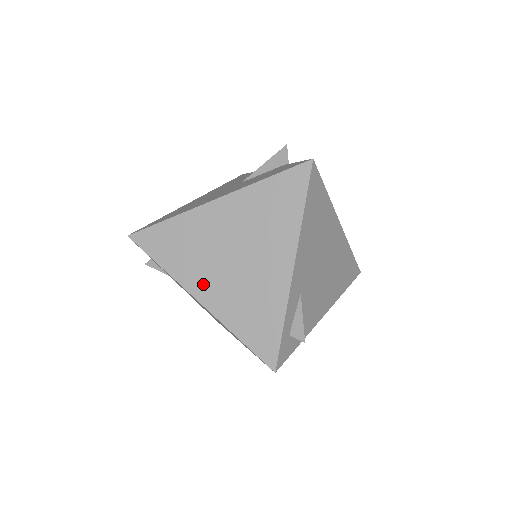
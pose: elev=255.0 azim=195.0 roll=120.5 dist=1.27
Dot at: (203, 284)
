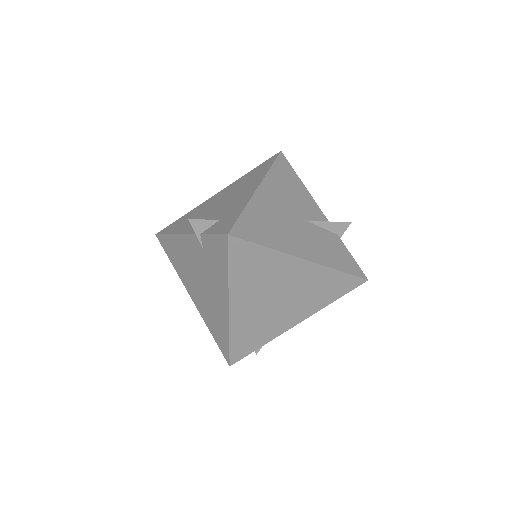
Dot at: (243, 302)
